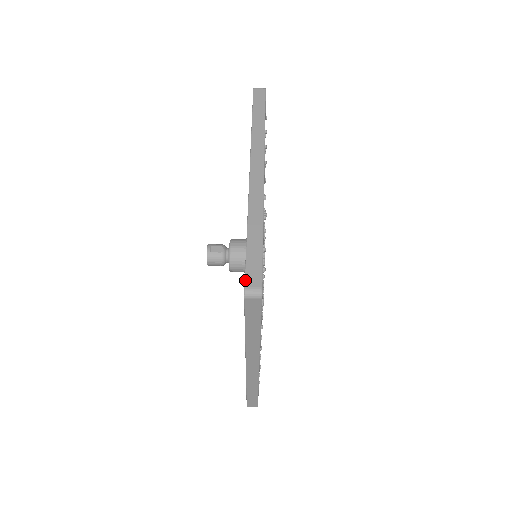
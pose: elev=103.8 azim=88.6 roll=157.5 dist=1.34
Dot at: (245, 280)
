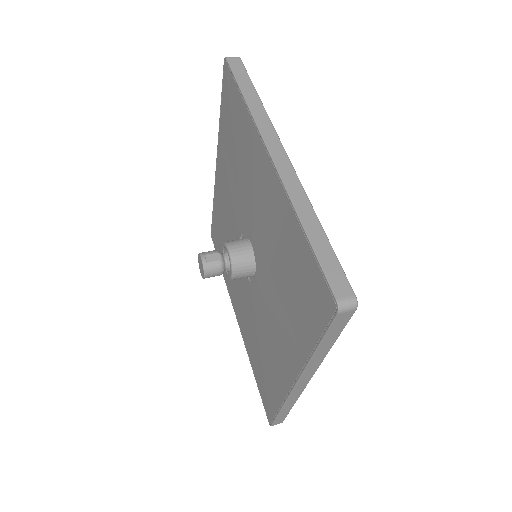
Dot at: (333, 291)
